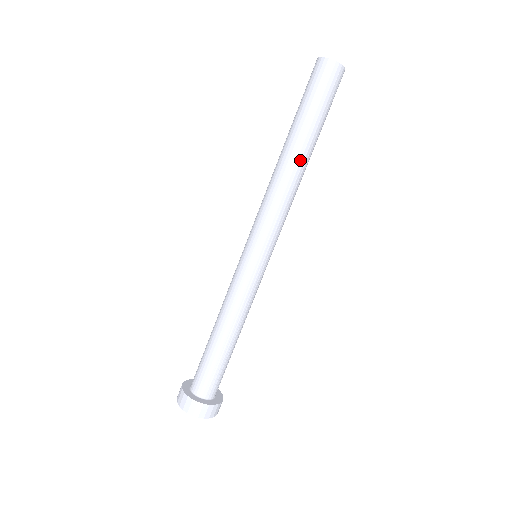
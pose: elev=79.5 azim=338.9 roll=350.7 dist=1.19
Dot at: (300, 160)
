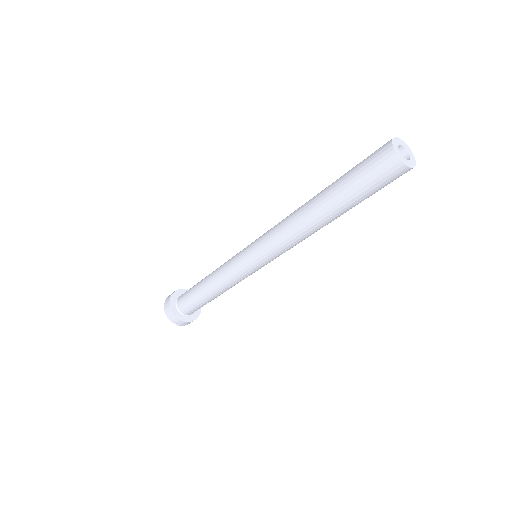
Dot at: (317, 217)
